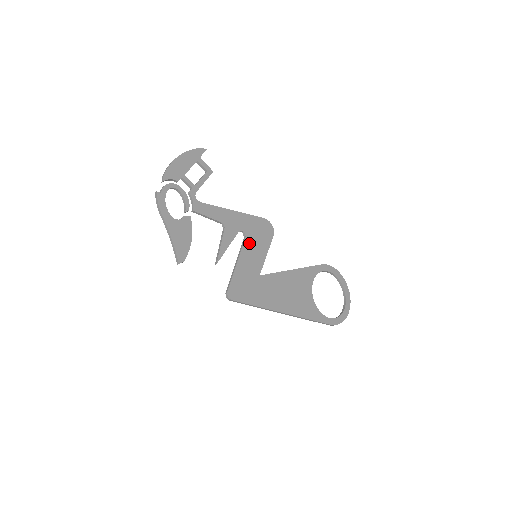
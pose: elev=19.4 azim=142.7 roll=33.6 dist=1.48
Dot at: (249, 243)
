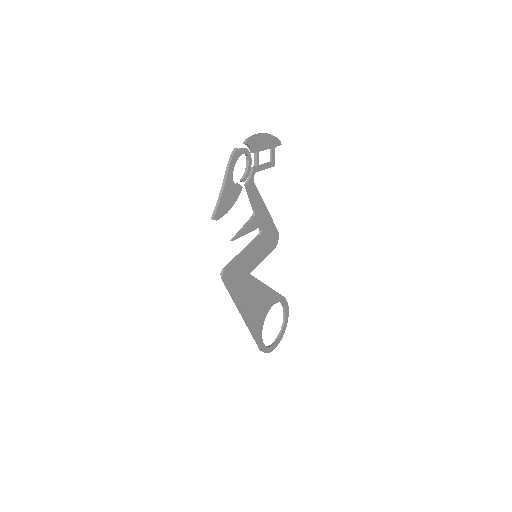
Dot at: (259, 242)
